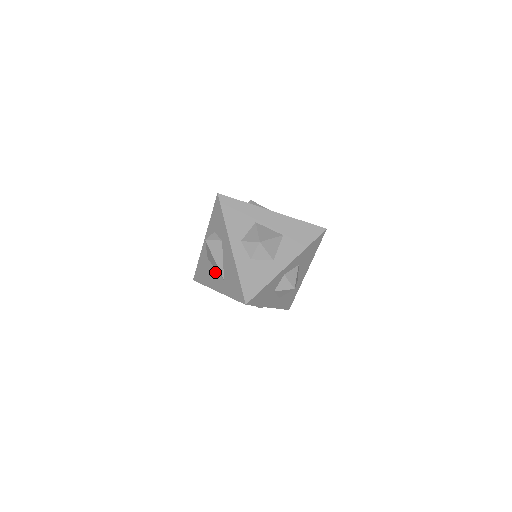
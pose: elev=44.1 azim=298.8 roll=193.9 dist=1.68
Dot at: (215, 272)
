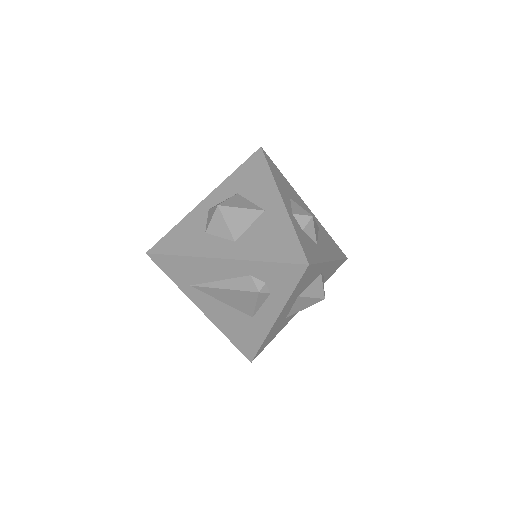
Dot at: occluded
